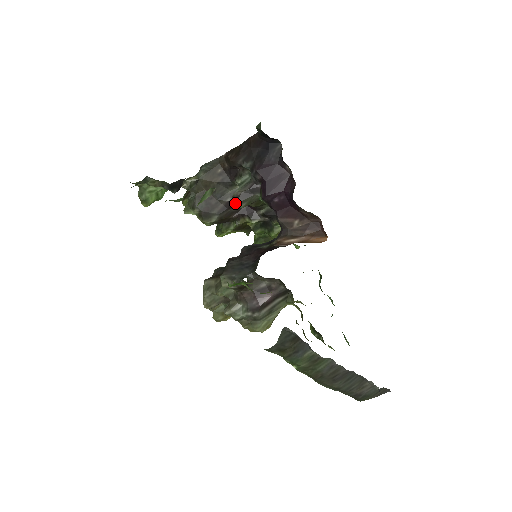
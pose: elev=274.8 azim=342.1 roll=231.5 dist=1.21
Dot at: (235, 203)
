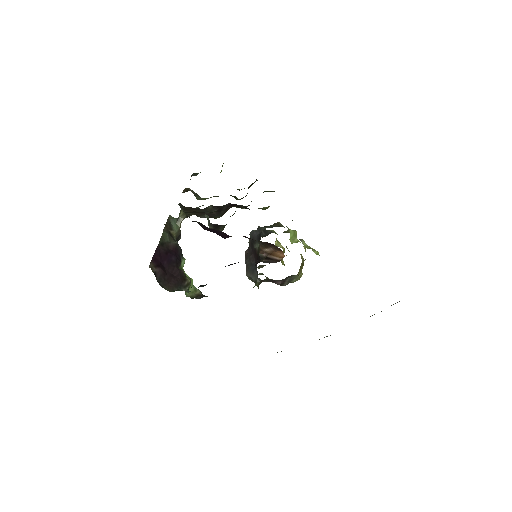
Dot at: occluded
